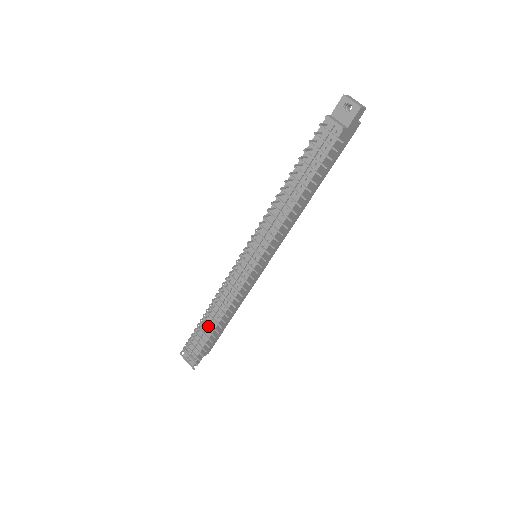
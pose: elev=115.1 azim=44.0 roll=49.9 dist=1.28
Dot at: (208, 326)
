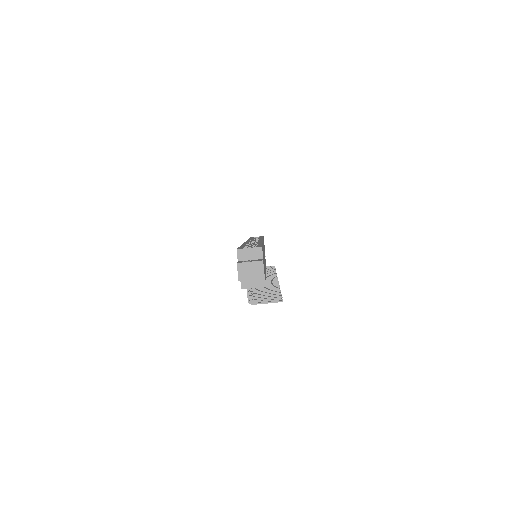
Dot at: occluded
